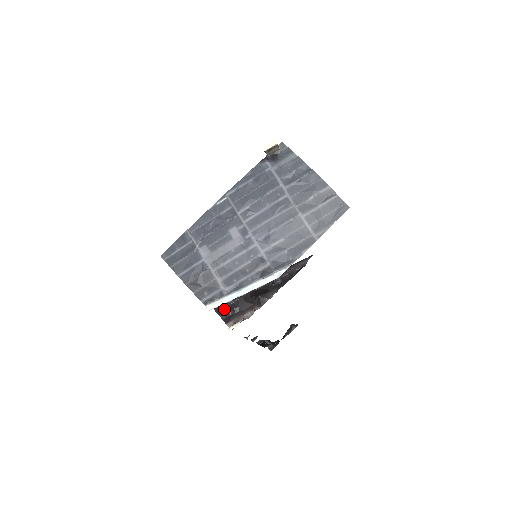
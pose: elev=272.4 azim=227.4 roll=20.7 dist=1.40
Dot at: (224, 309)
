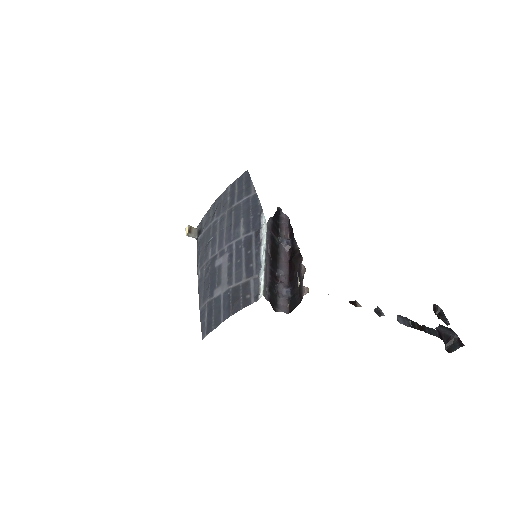
Dot at: (292, 301)
